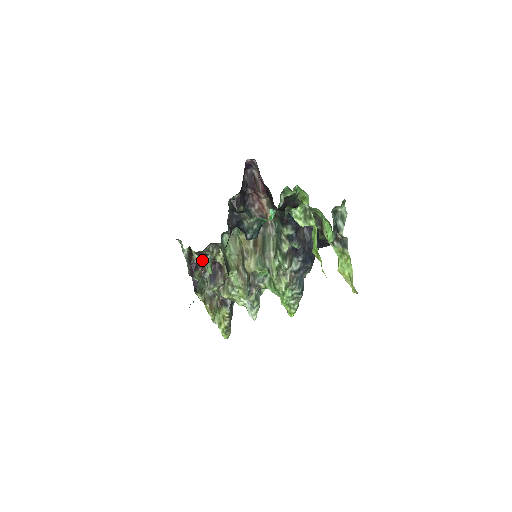
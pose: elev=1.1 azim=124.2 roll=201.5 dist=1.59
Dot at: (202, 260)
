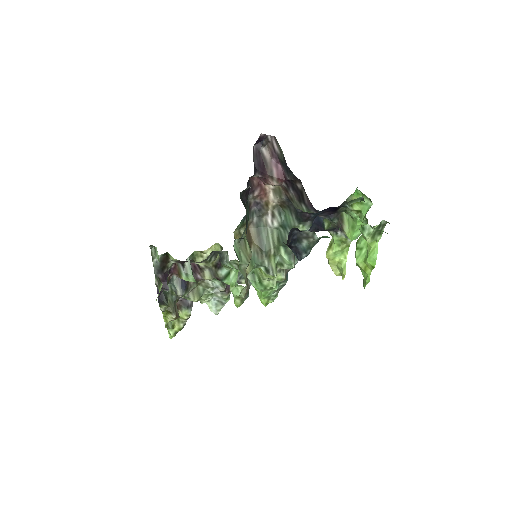
Dot at: (174, 264)
